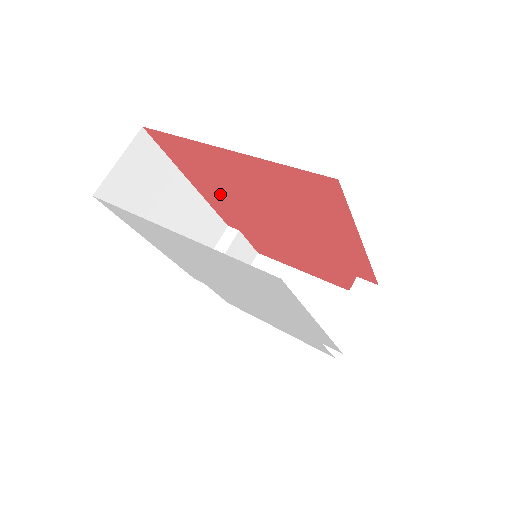
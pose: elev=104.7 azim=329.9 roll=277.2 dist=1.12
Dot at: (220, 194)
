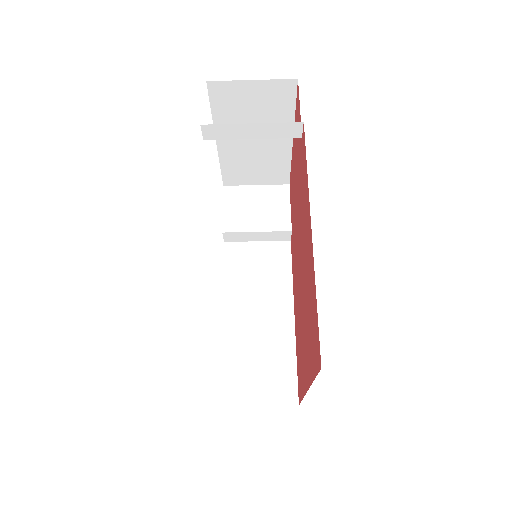
Dot at: (307, 253)
